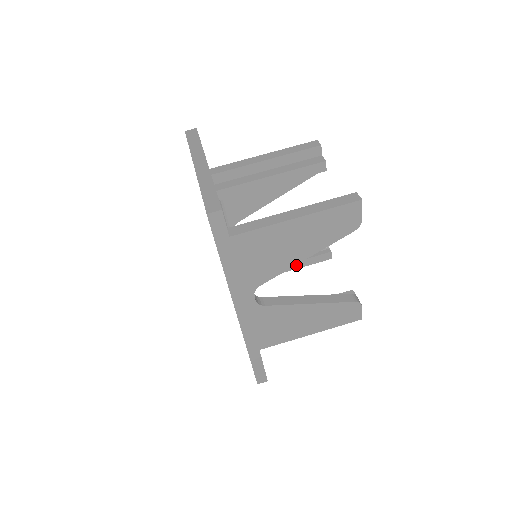
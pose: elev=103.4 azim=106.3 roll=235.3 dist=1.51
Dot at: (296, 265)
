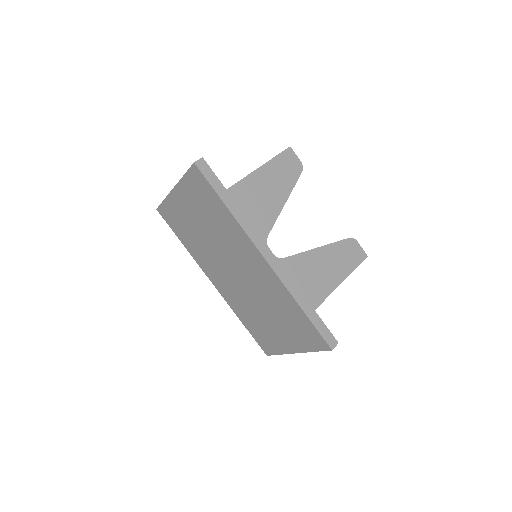
Dot at: occluded
